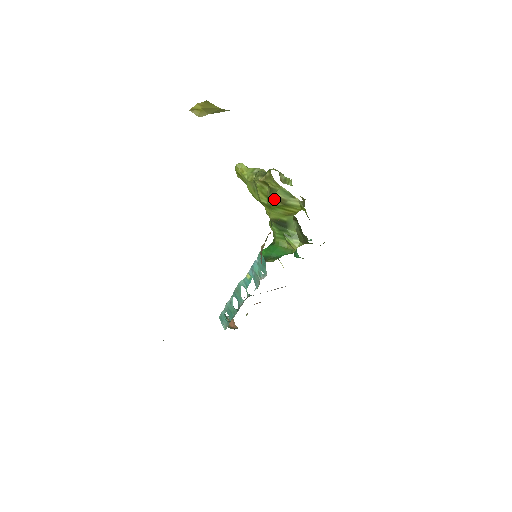
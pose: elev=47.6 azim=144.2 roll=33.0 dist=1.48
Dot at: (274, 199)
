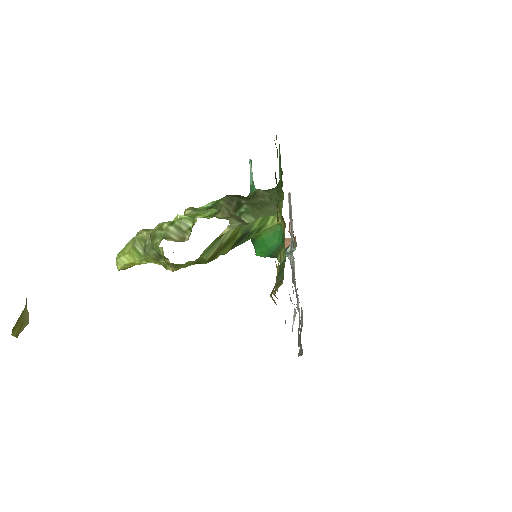
Dot at: occluded
